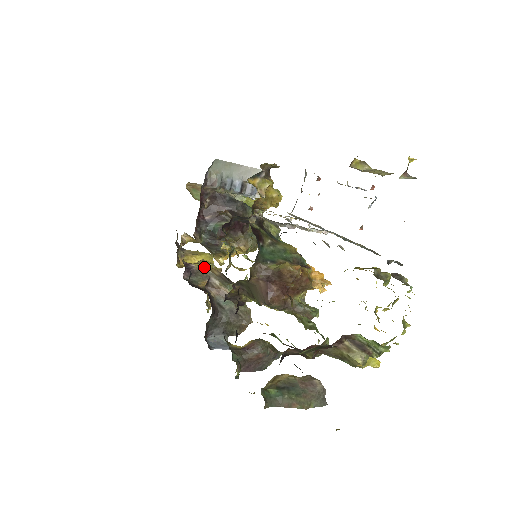
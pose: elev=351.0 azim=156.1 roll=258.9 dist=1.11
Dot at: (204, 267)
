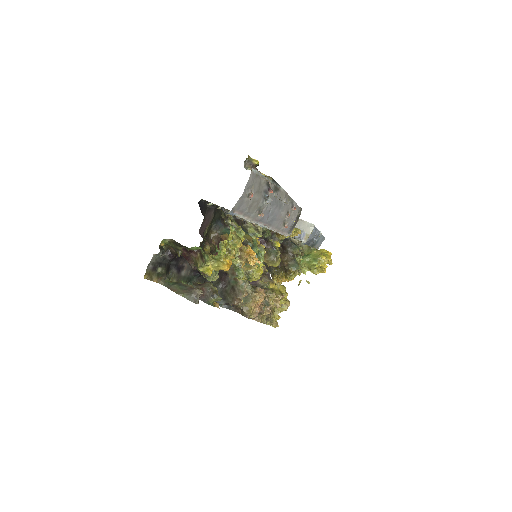
Dot at: (265, 284)
